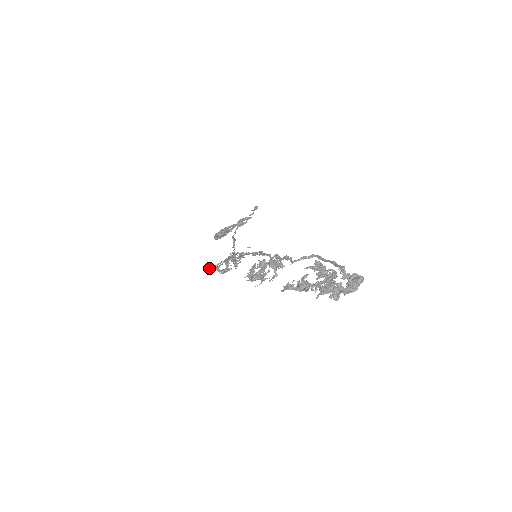
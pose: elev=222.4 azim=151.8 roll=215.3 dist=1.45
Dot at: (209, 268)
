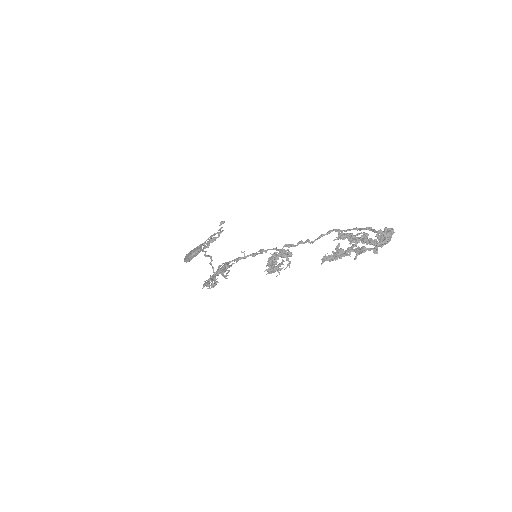
Dot at: (207, 282)
